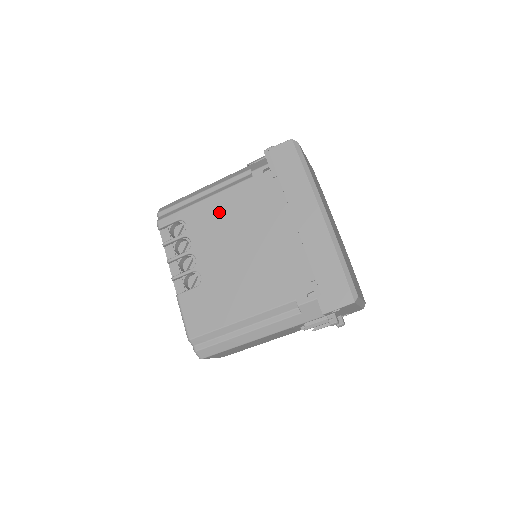
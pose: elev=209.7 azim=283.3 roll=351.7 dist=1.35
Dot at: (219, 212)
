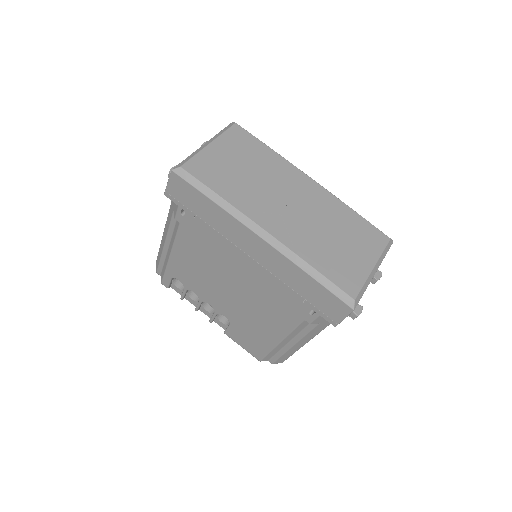
Dot at: (188, 264)
